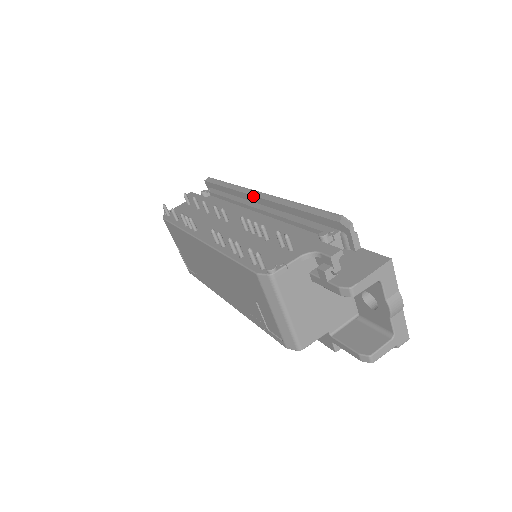
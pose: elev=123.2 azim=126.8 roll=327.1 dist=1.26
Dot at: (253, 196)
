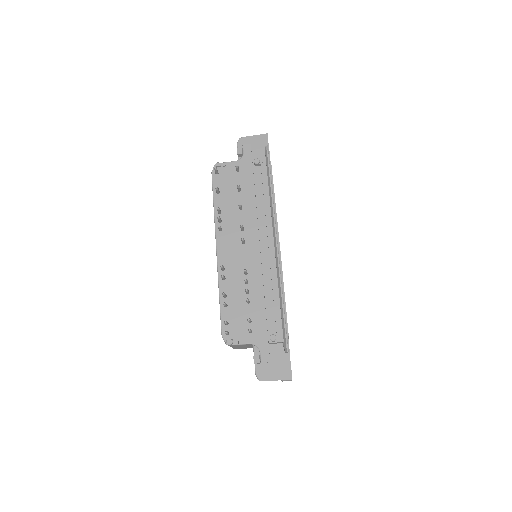
Dot at: (273, 234)
